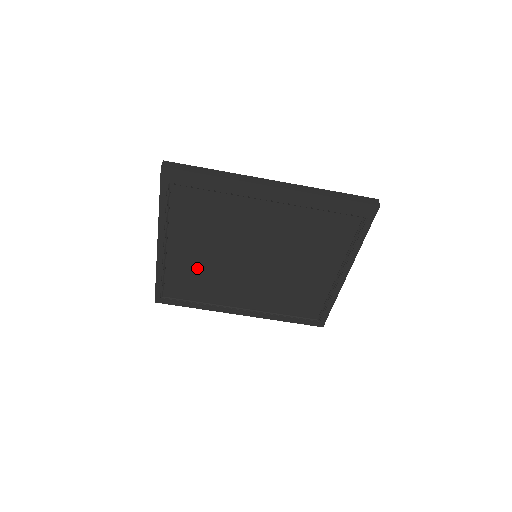
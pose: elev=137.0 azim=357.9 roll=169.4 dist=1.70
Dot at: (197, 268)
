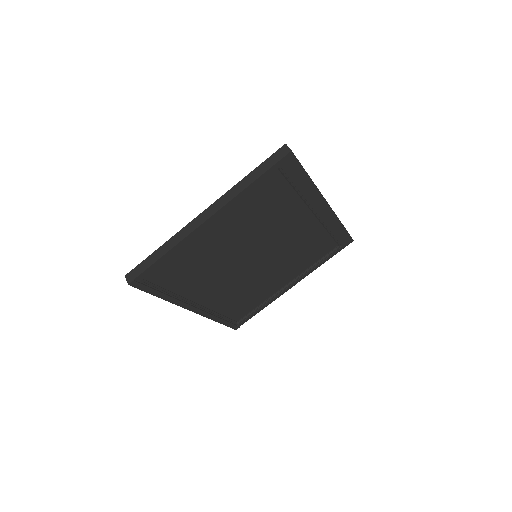
Dot at: (205, 255)
